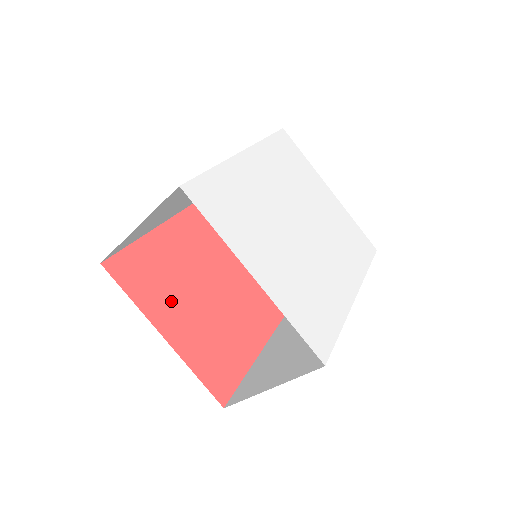
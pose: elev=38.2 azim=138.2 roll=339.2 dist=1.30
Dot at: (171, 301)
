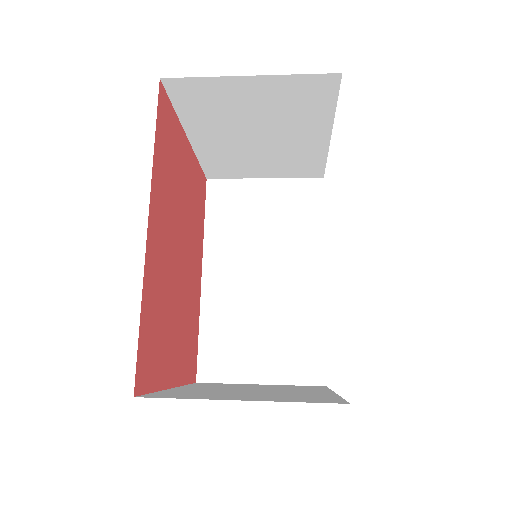
Dot at: (169, 341)
